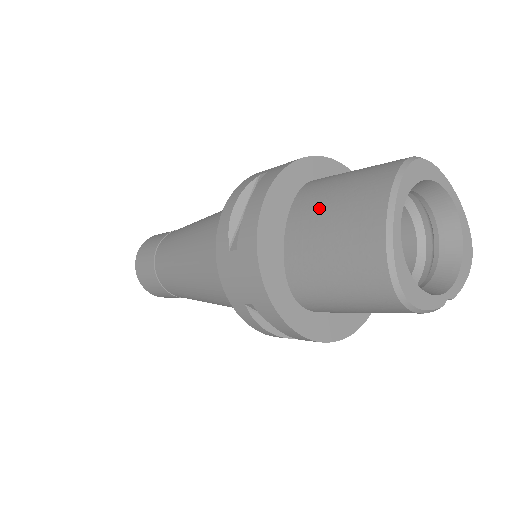
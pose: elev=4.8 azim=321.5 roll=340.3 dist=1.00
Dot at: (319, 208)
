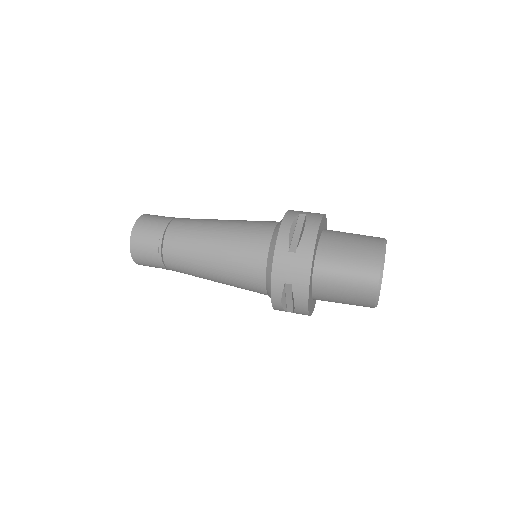
Dot at: (334, 295)
